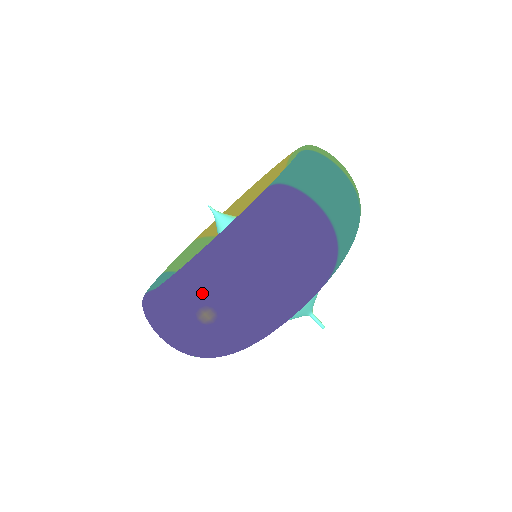
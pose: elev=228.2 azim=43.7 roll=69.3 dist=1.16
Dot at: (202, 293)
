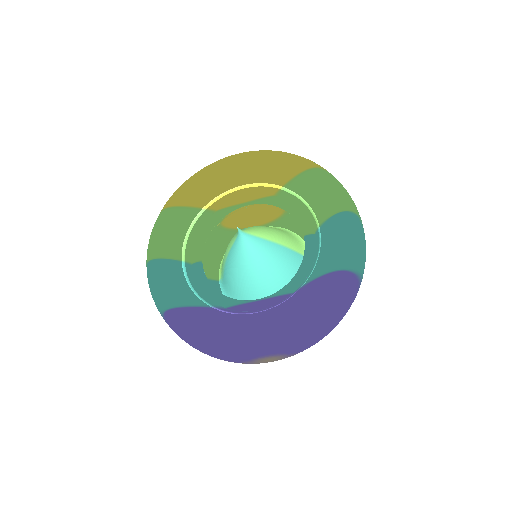
Dot at: (276, 353)
